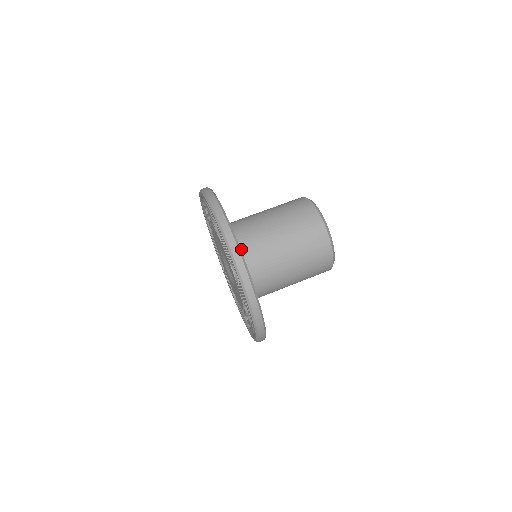
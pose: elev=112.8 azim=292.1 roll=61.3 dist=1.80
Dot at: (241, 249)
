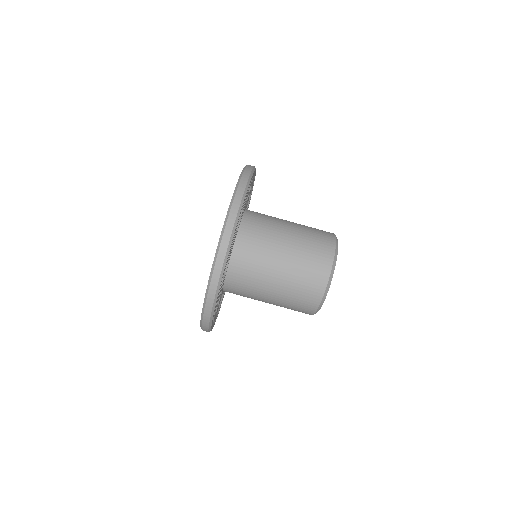
Dot at: (247, 218)
